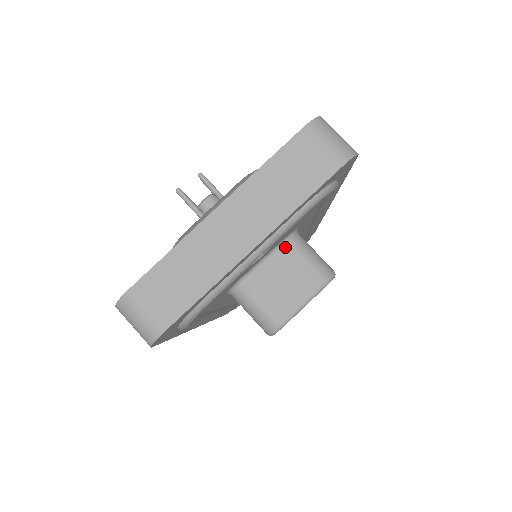
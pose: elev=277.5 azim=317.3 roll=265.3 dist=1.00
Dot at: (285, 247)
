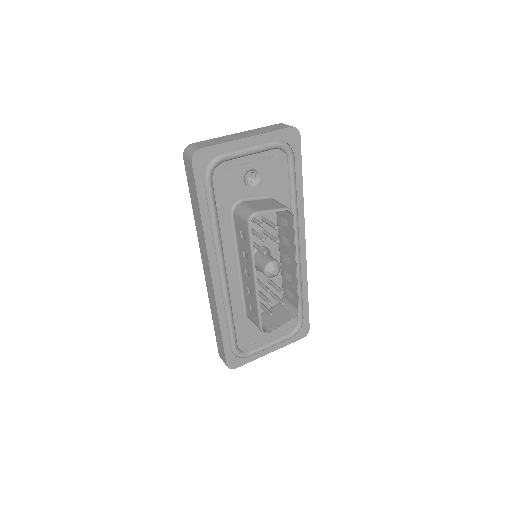
Dot at: (268, 199)
